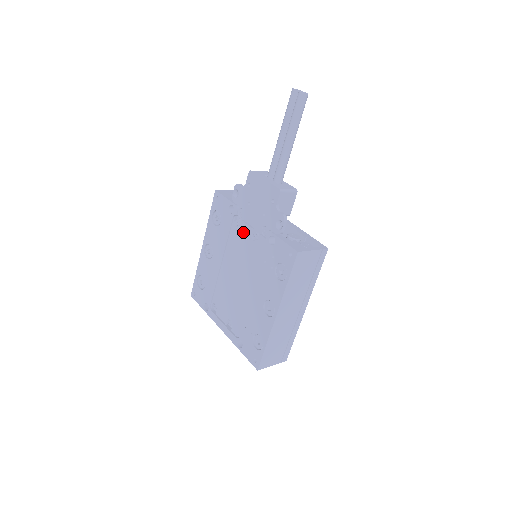
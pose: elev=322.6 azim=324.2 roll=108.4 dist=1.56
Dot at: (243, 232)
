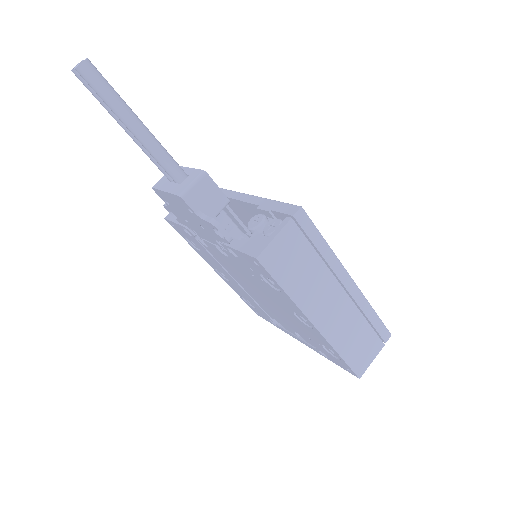
Dot at: (214, 250)
